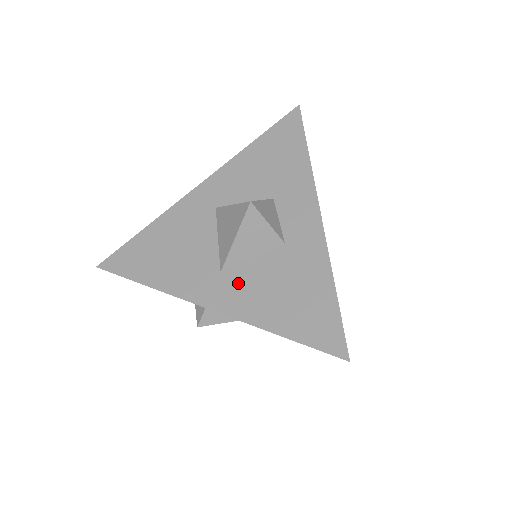
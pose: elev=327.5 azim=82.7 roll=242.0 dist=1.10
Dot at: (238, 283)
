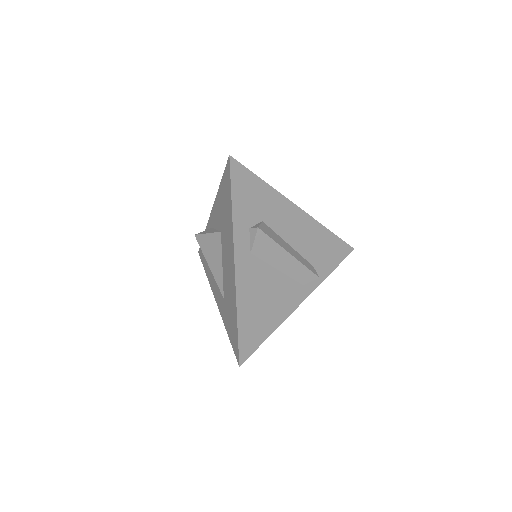
Dot at: occluded
